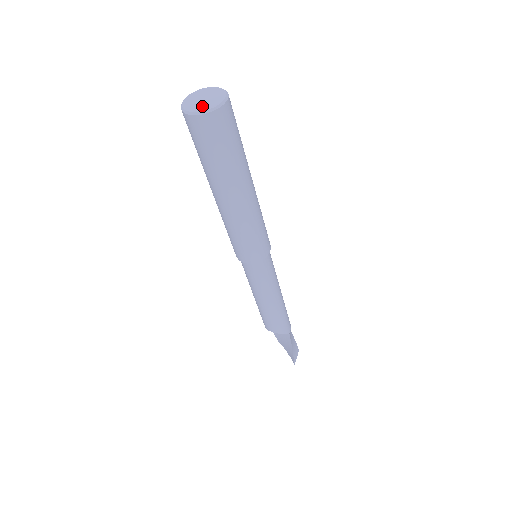
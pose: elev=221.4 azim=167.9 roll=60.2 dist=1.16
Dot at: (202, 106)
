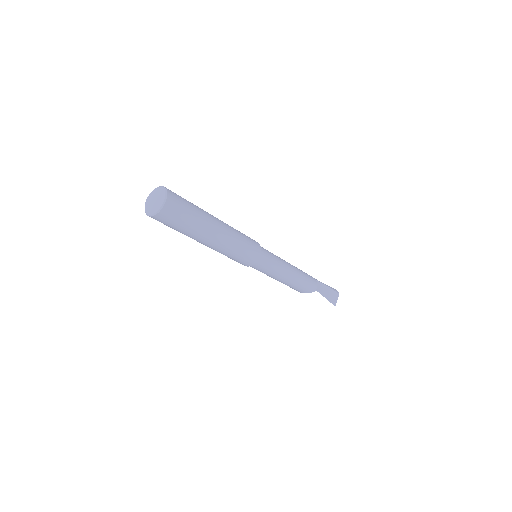
Dot at: (152, 209)
